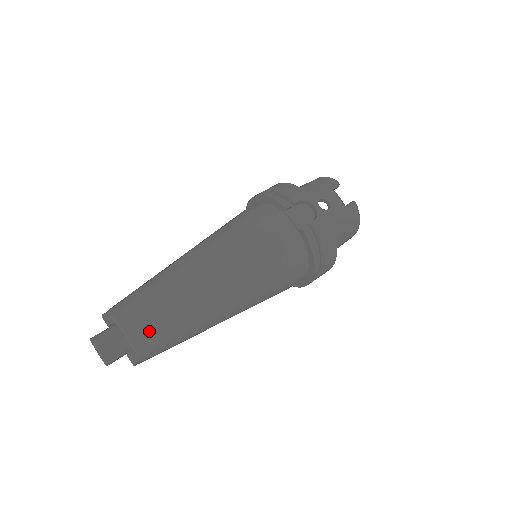
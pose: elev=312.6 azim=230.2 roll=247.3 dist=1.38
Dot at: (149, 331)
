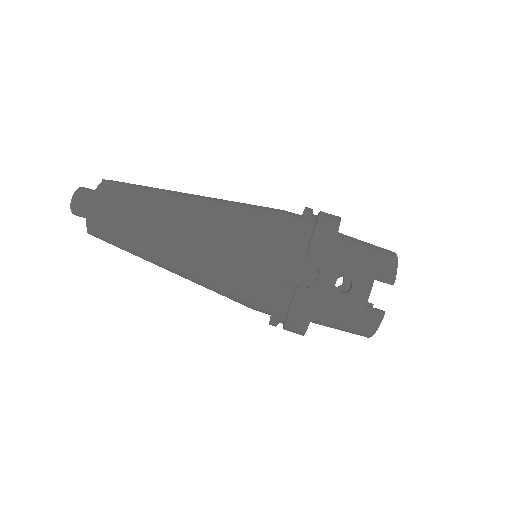
Dot at: (102, 224)
